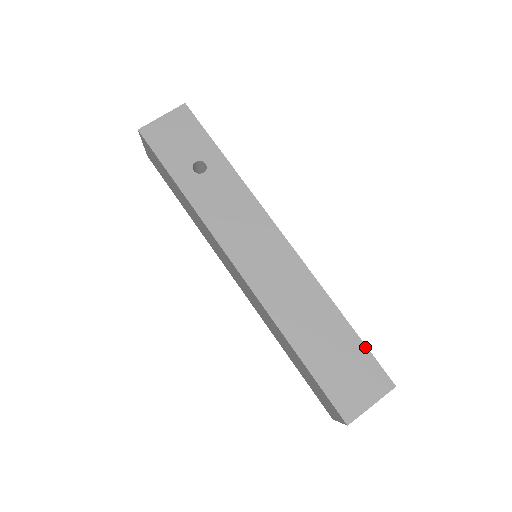
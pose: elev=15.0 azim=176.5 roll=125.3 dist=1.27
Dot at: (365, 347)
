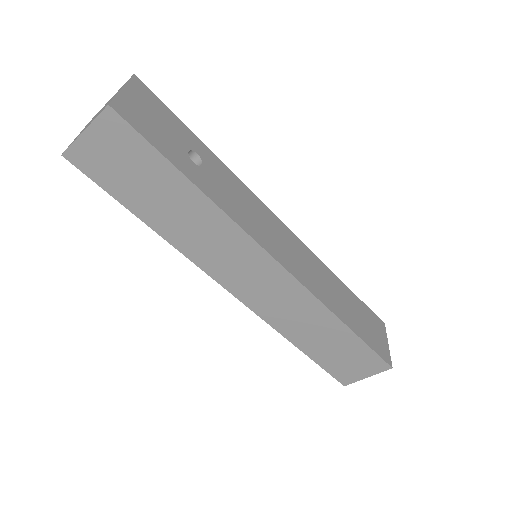
Dot at: (363, 303)
